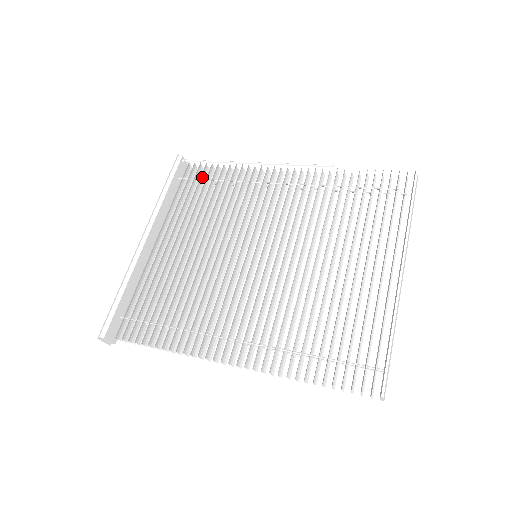
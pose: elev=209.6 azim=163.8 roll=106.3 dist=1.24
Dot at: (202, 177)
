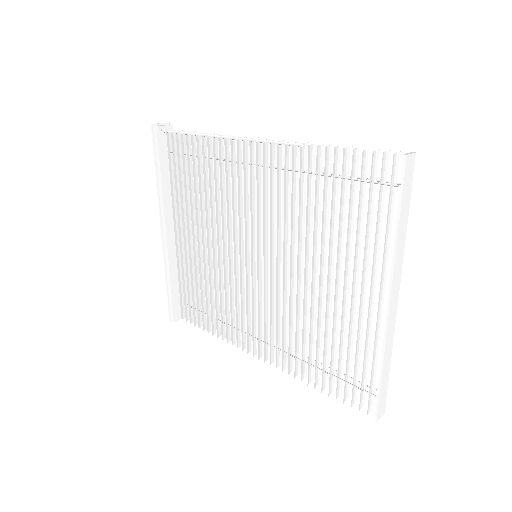
Dot at: (185, 149)
